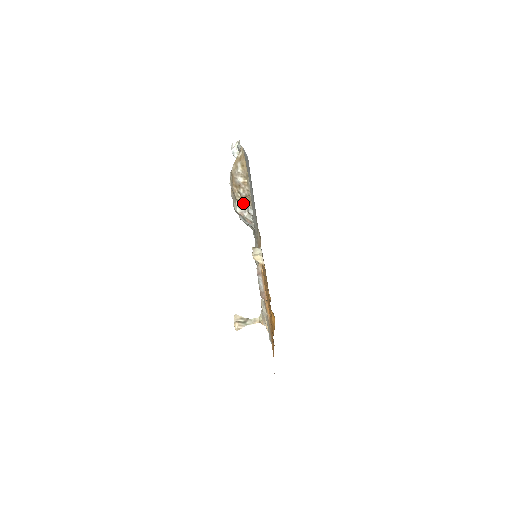
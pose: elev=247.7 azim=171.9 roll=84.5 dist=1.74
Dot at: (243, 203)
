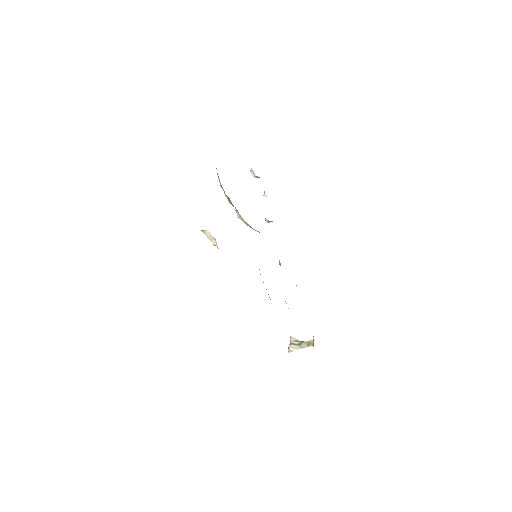
Dot at: (233, 206)
